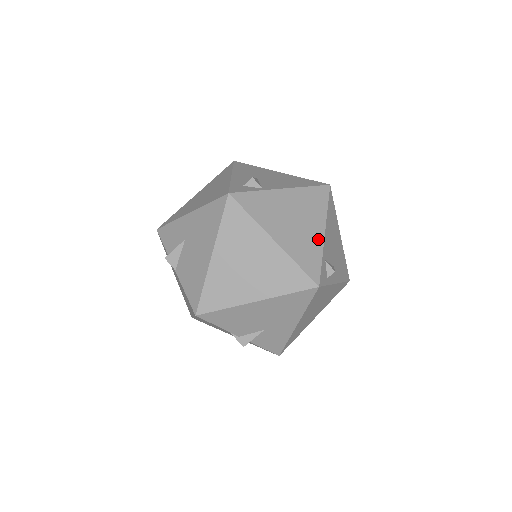
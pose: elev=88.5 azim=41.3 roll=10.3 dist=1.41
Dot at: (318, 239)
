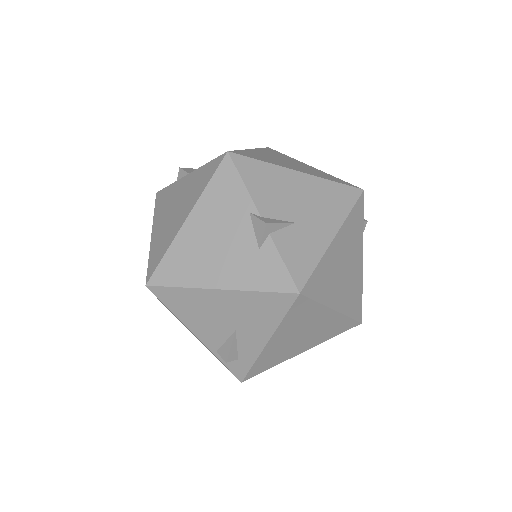
Dot at: occluded
